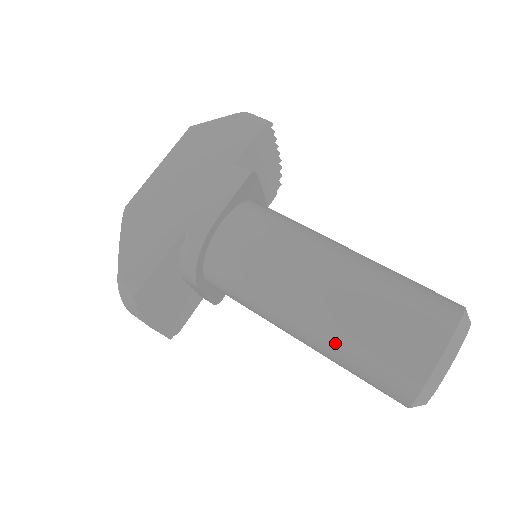
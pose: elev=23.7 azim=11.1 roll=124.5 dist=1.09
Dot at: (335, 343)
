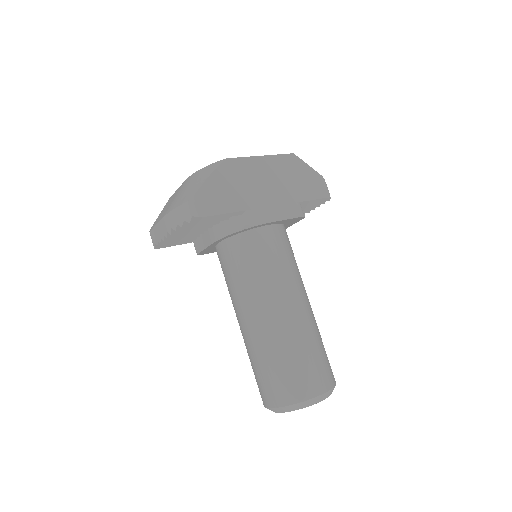
Dot at: (270, 345)
